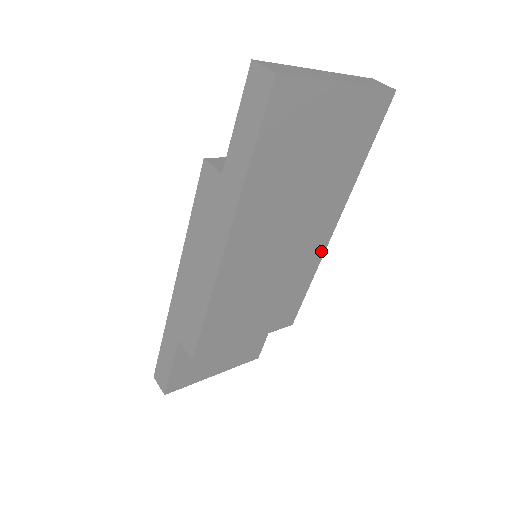
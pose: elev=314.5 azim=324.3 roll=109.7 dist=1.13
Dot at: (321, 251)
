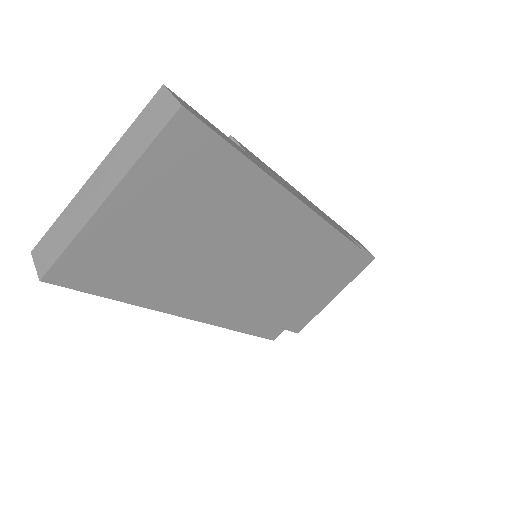
Dot at: (312, 220)
